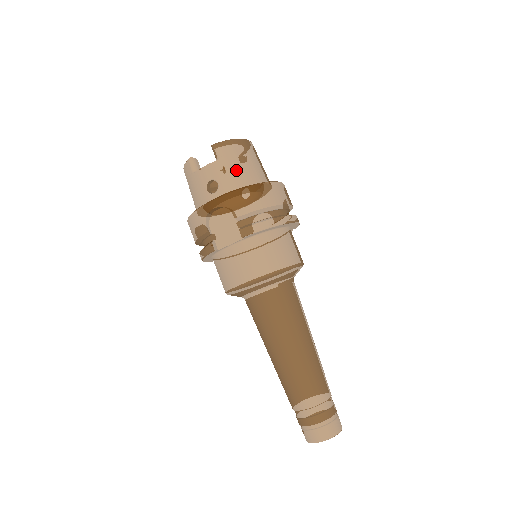
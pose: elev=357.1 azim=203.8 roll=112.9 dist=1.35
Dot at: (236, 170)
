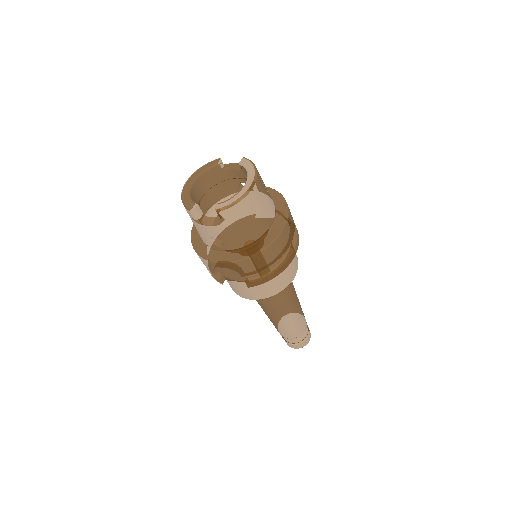
Dot at: (242, 231)
